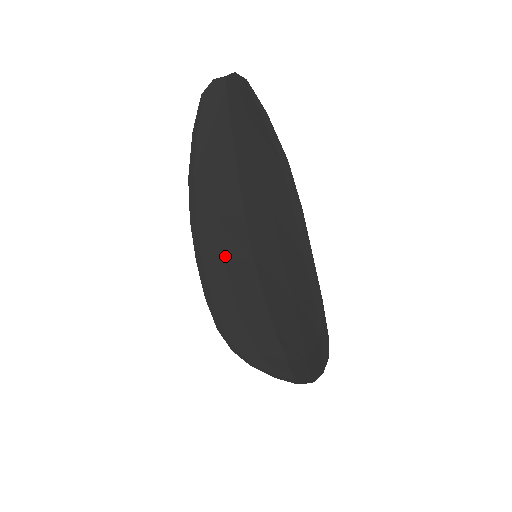
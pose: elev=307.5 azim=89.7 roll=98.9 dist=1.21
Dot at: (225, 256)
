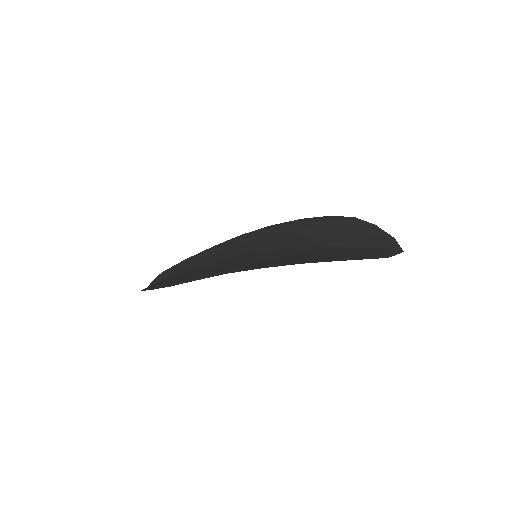
Dot at: (240, 262)
